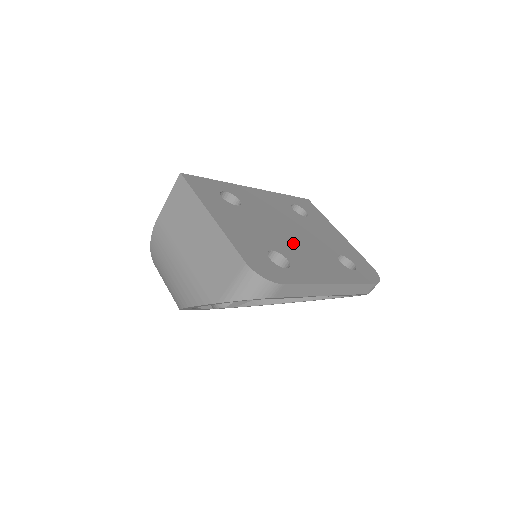
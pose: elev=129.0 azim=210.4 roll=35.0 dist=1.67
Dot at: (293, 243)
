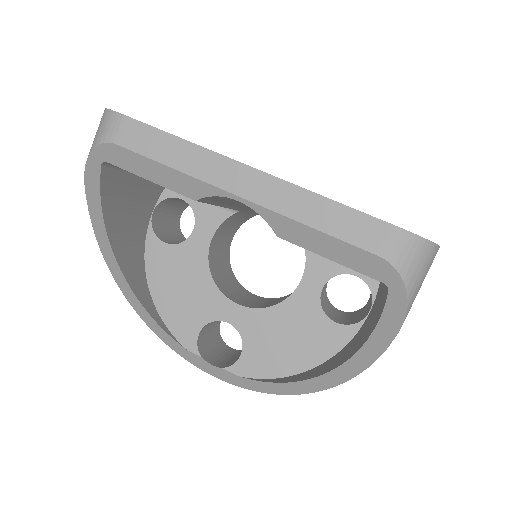
Dot at: occluded
